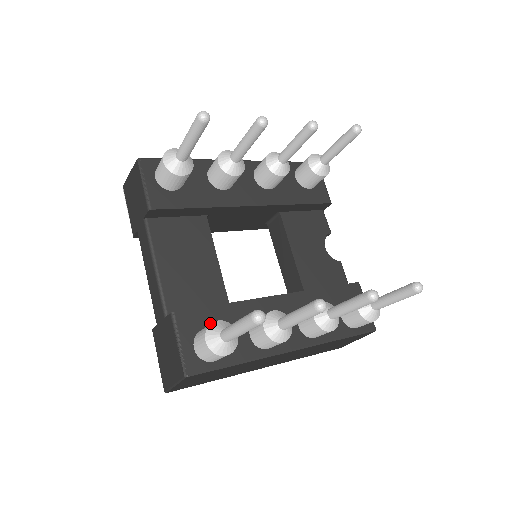
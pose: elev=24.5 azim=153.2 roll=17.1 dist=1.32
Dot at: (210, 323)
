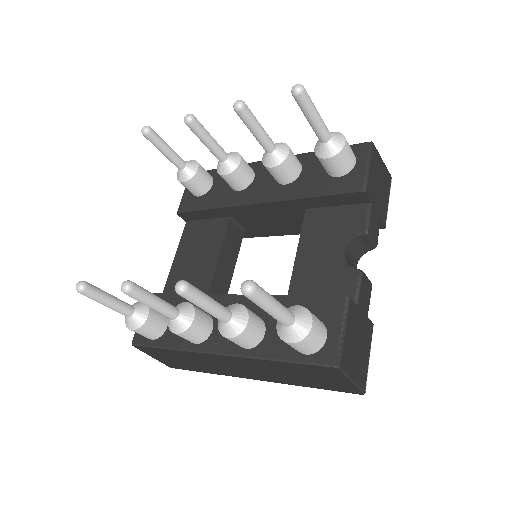
Dot at: occluded
